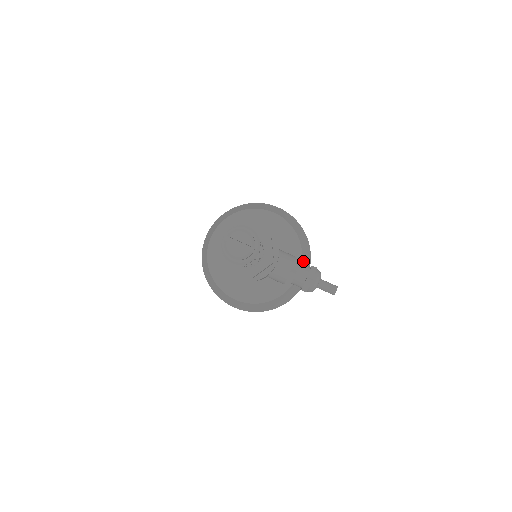
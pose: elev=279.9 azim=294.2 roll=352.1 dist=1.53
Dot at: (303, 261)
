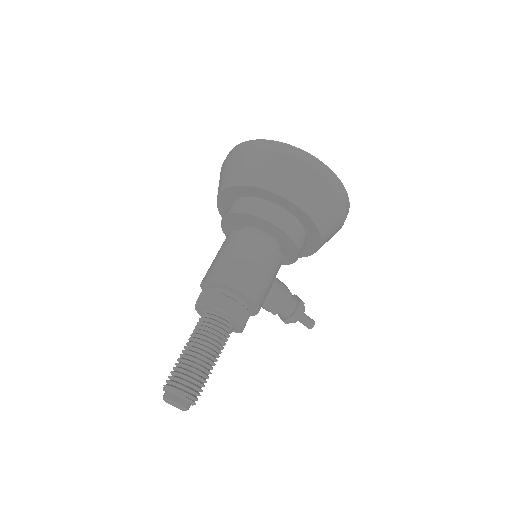
Dot at: occluded
